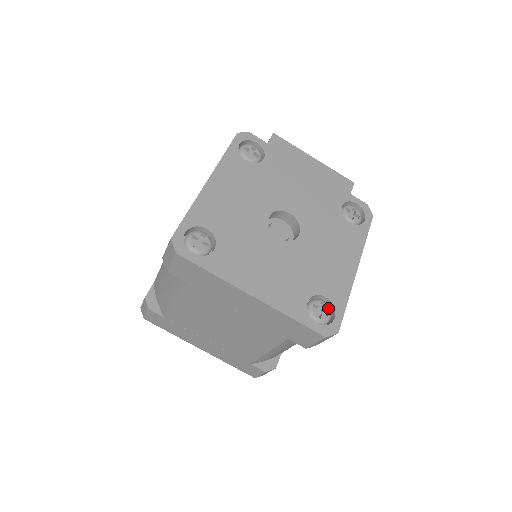
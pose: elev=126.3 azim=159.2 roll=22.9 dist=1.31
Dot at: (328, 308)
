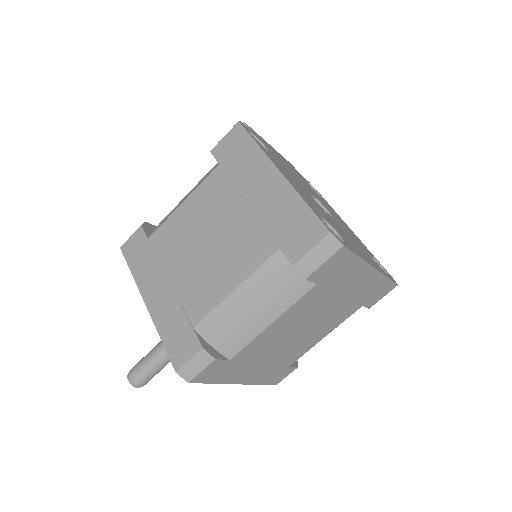
Dot at: (378, 264)
